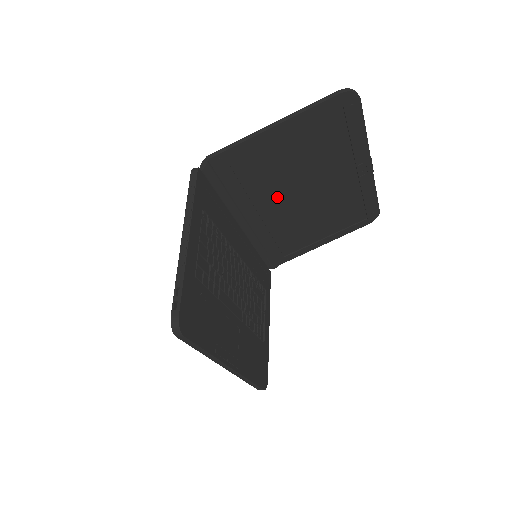
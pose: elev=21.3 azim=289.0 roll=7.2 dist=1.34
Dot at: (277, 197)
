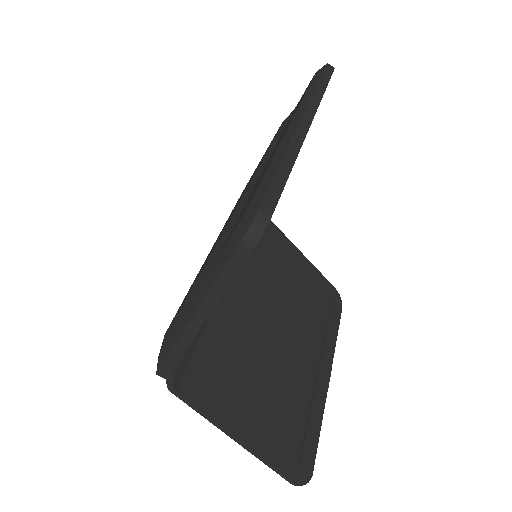
Dot at: (260, 297)
